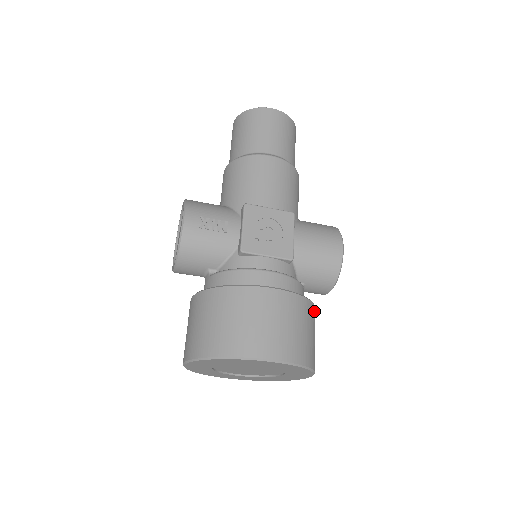
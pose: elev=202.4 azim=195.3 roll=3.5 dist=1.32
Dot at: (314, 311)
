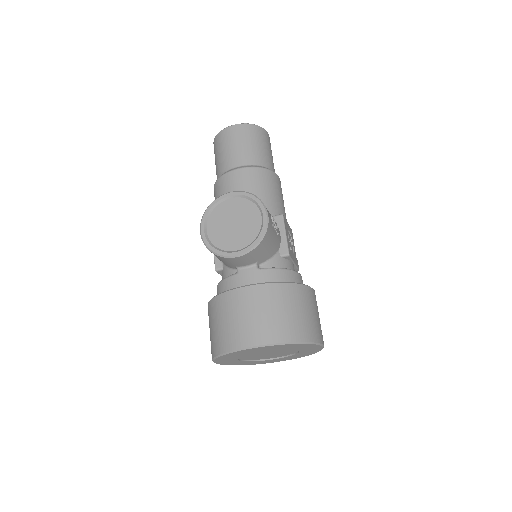
Dot at: occluded
